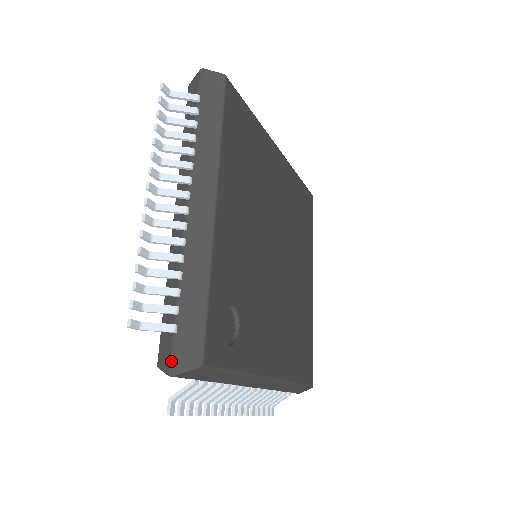
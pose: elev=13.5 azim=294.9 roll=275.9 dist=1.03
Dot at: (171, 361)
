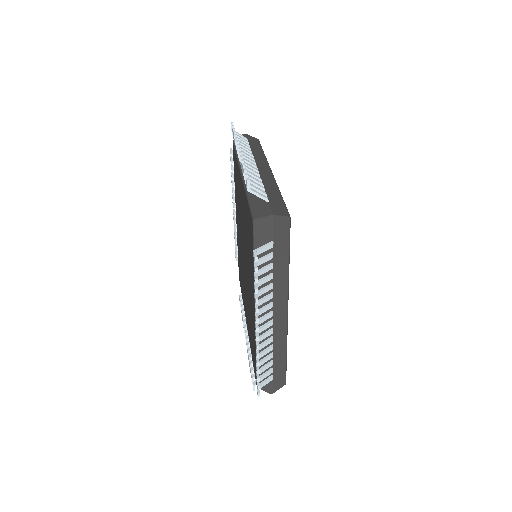
Dot at: (271, 389)
